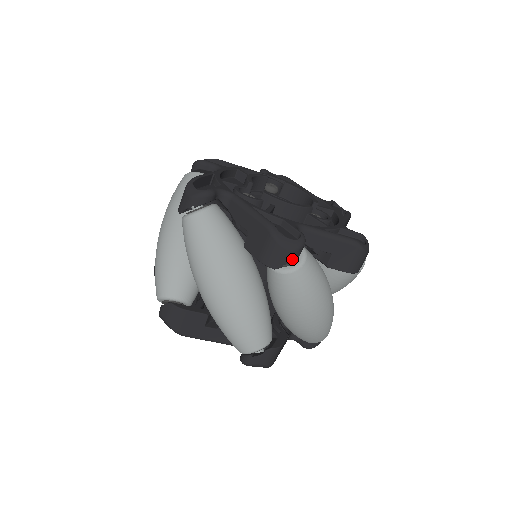
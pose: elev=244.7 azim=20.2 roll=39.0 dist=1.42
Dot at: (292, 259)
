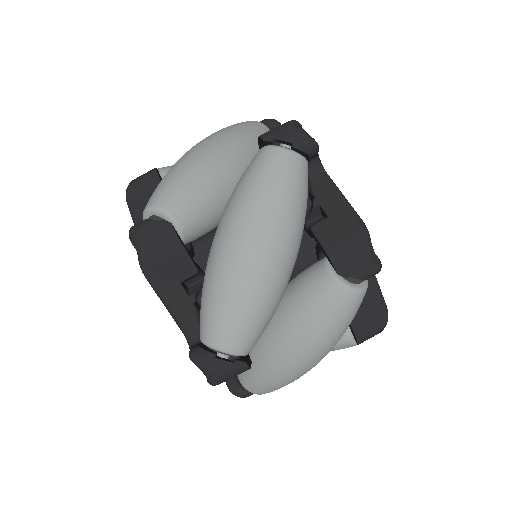
Dot at: (287, 140)
